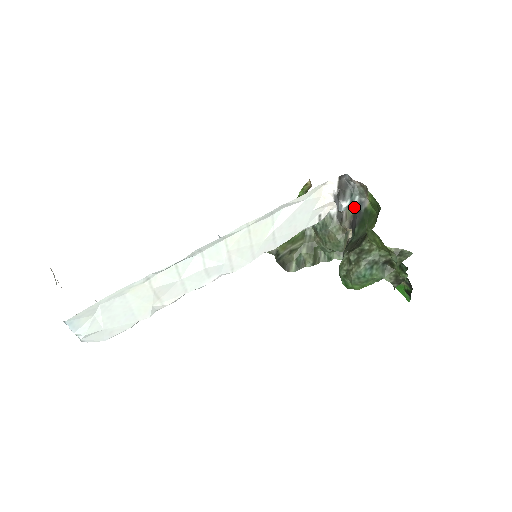
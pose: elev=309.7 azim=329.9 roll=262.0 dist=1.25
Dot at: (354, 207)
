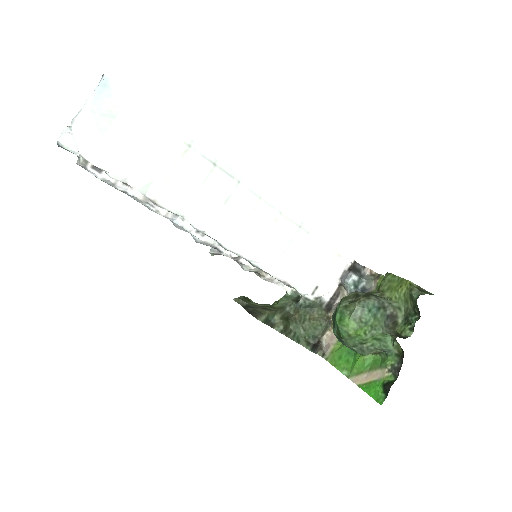
Dot at: (357, 289)
